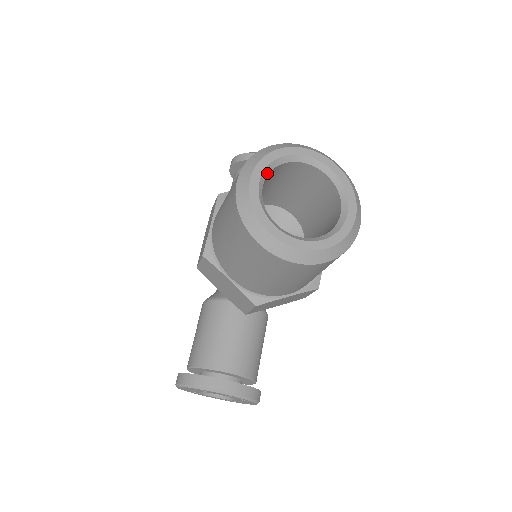
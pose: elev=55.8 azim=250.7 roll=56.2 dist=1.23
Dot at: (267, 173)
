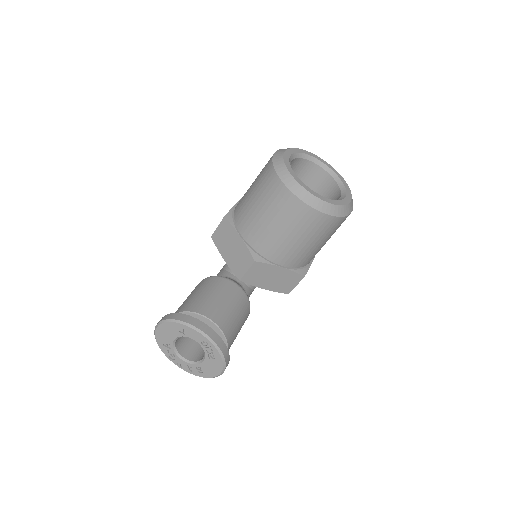
Dot at: (296, 157)
